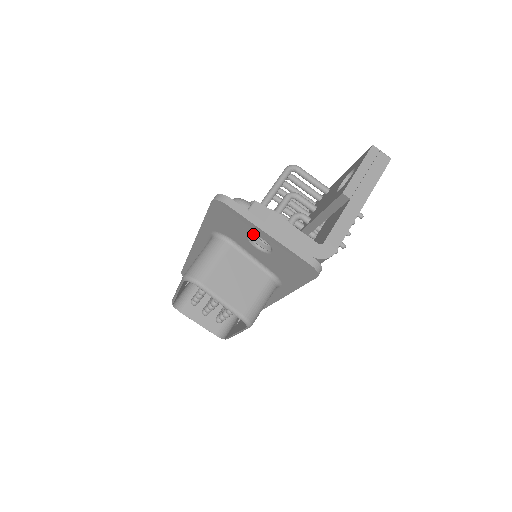
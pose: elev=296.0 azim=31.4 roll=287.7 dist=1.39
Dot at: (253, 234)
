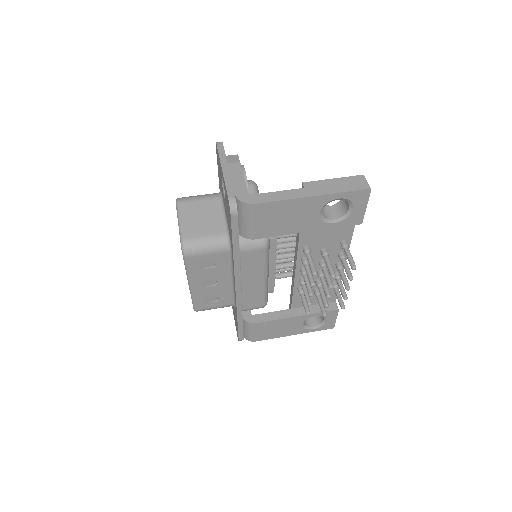
Dot at: occluded
